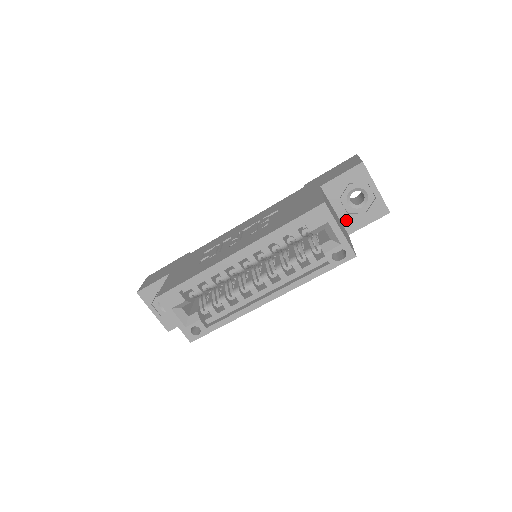
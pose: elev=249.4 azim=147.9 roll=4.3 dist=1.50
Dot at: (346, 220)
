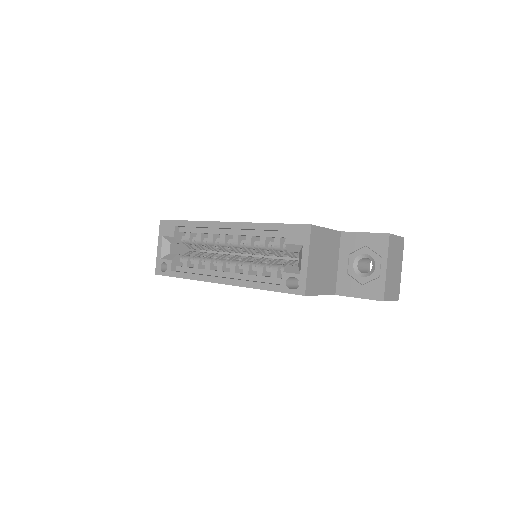
Dot at: (342, 279)
